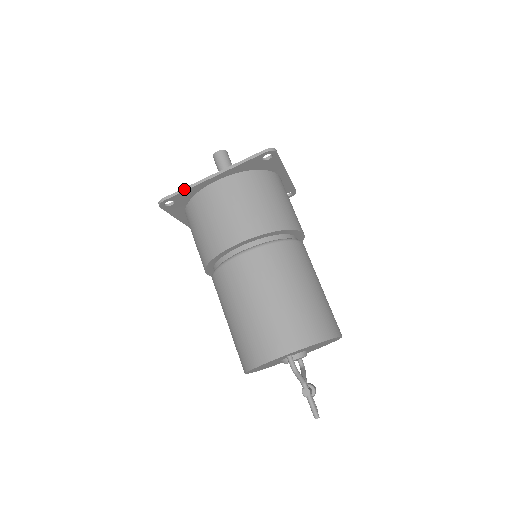
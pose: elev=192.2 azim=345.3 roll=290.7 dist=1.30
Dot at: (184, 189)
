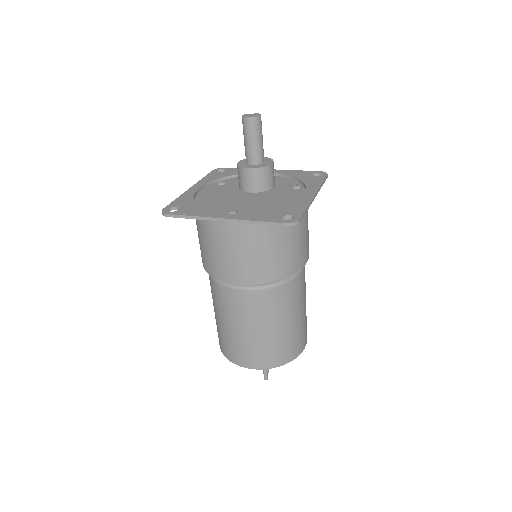
Dot at: (190, 217)
